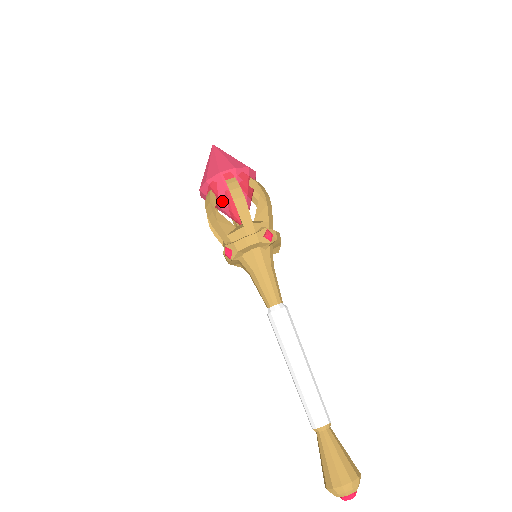
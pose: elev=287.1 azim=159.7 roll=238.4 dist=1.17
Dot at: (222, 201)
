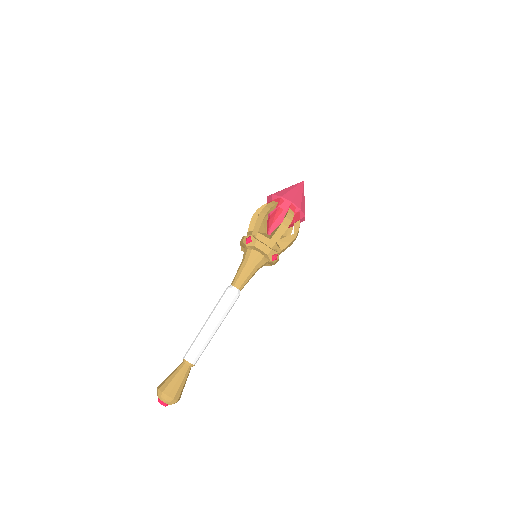
Dot at: (275, 214)
